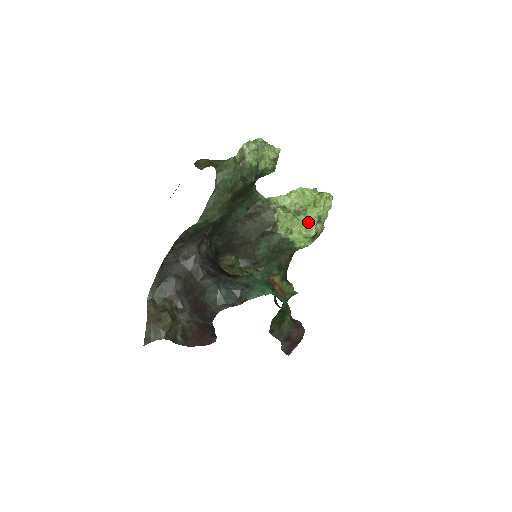
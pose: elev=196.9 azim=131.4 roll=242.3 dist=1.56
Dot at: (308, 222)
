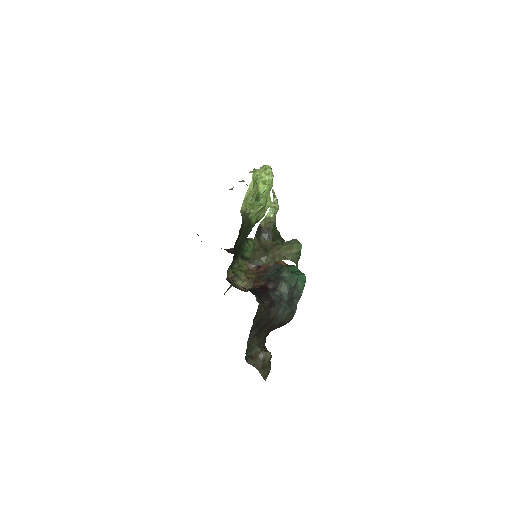
Dot at: (266, 200)
